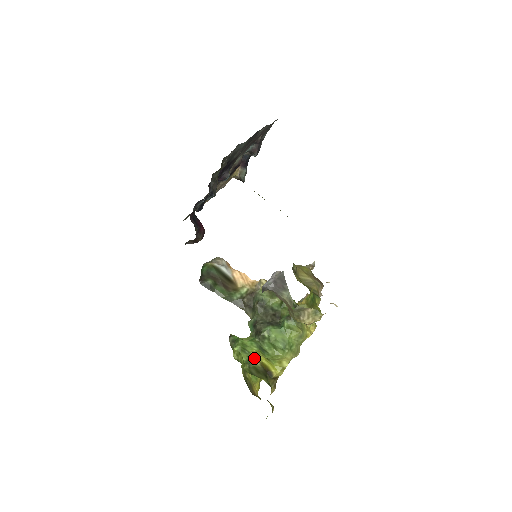
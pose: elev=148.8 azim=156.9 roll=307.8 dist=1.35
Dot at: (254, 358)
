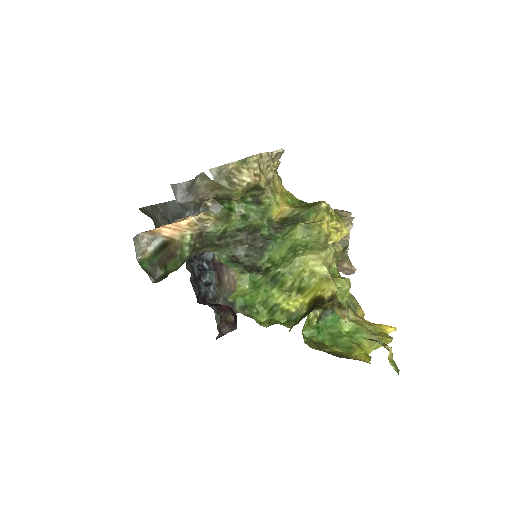
Dot at: (290, 307)
